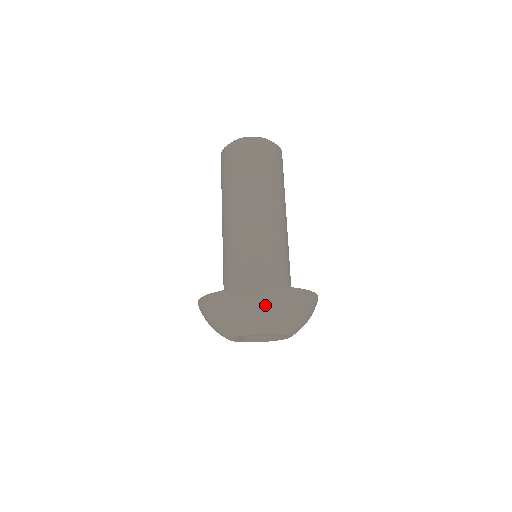
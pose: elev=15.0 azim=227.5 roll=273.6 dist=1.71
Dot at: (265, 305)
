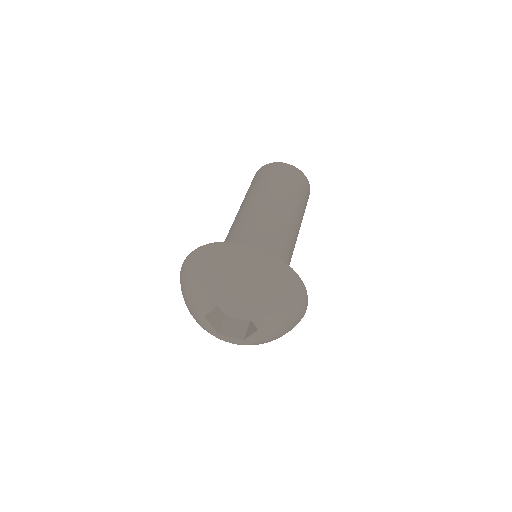
Dot at: (232, 260)
